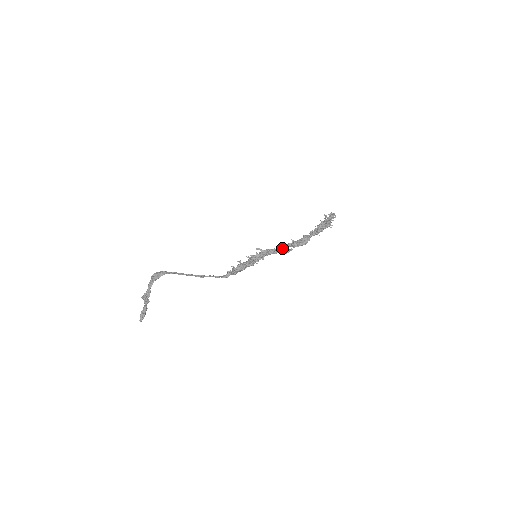
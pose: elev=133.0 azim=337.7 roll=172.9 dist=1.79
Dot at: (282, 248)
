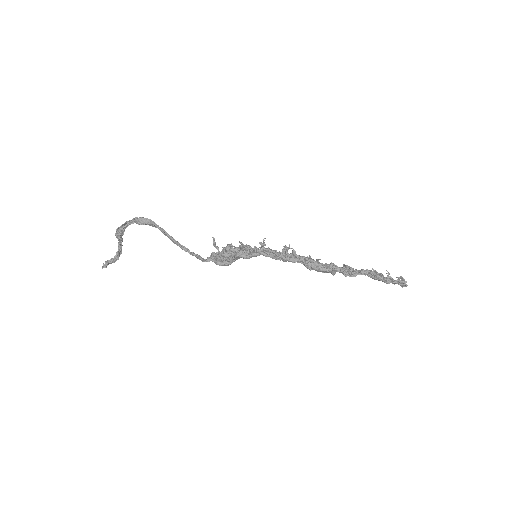
Dot at: occluded
